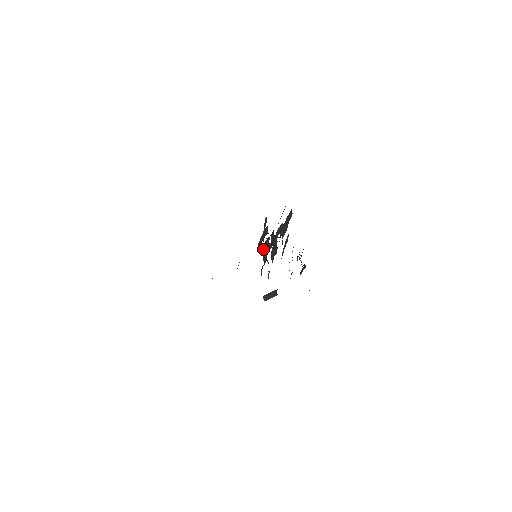
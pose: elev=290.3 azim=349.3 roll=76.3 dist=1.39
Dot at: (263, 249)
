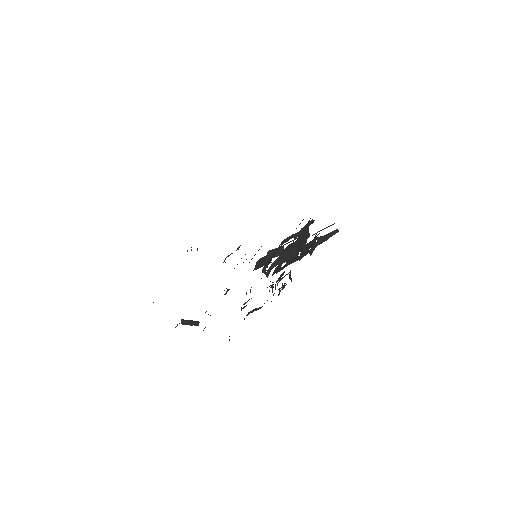
Dot at: (270, 253)
